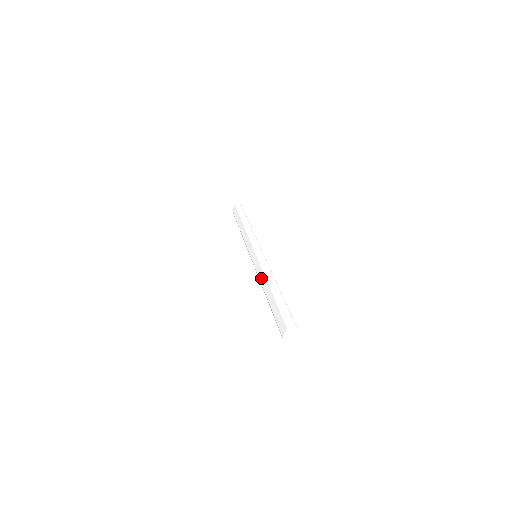
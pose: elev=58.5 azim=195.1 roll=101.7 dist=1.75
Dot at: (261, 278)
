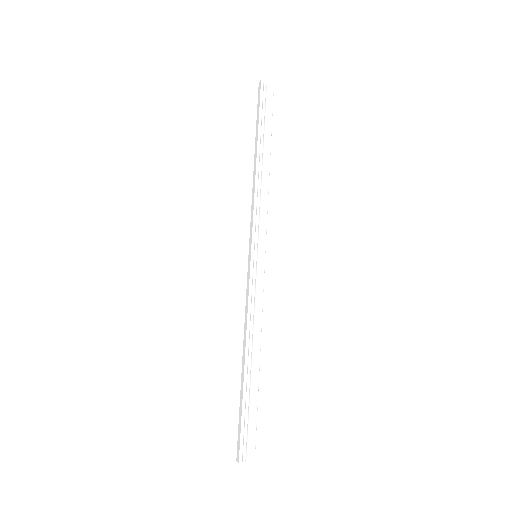
Dot at: occluded
